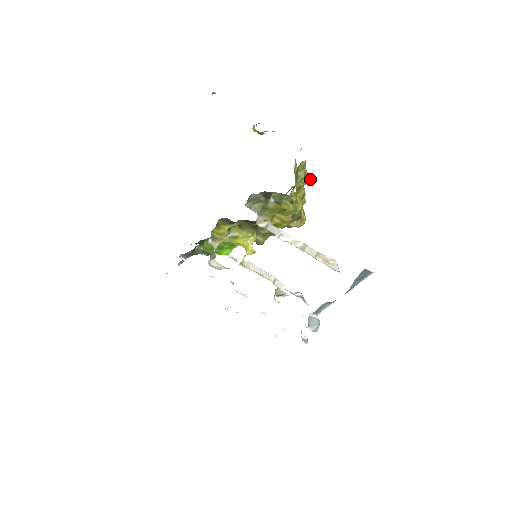
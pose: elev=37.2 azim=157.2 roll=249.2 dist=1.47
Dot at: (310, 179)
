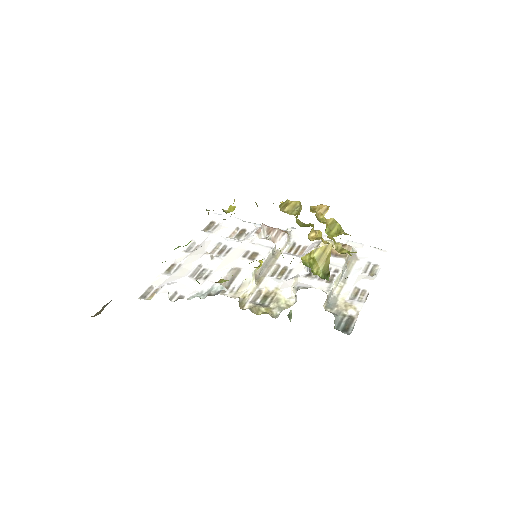
Dot at: occluded
